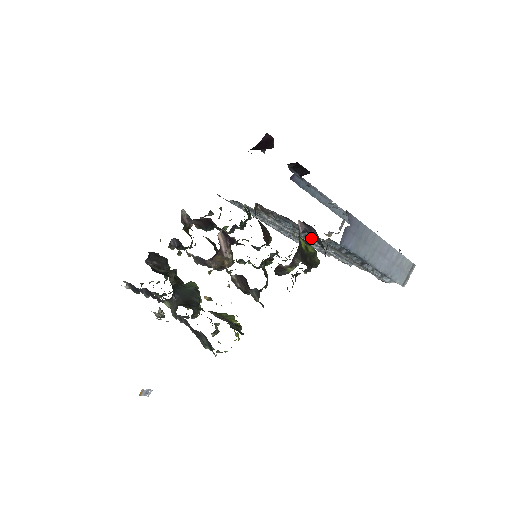
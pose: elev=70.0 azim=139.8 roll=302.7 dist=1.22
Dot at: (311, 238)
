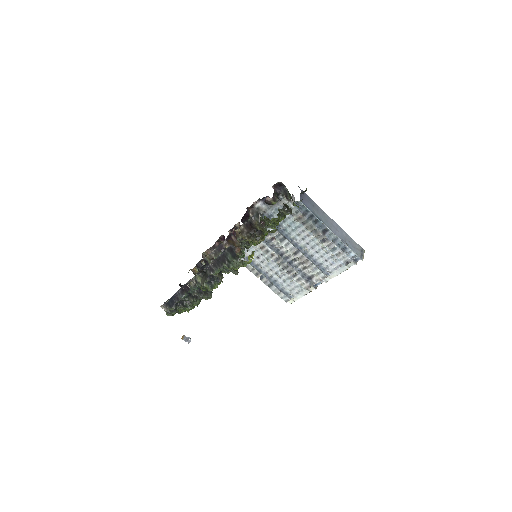
Dot at: (289, 240)
